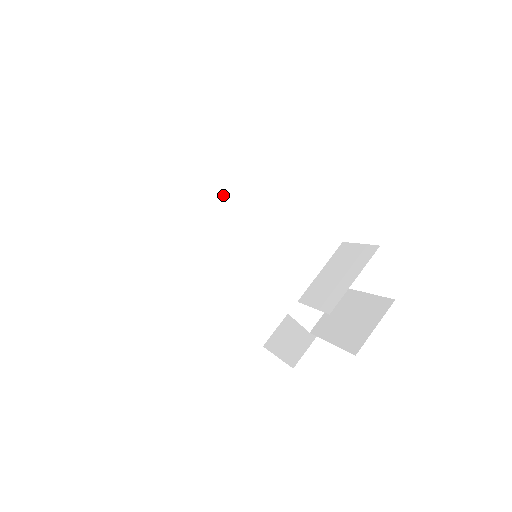
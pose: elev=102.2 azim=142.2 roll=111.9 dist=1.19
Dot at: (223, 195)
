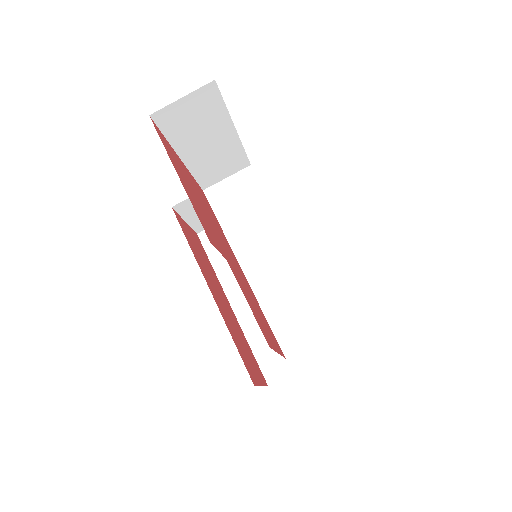
Dot at: (252, 201)
